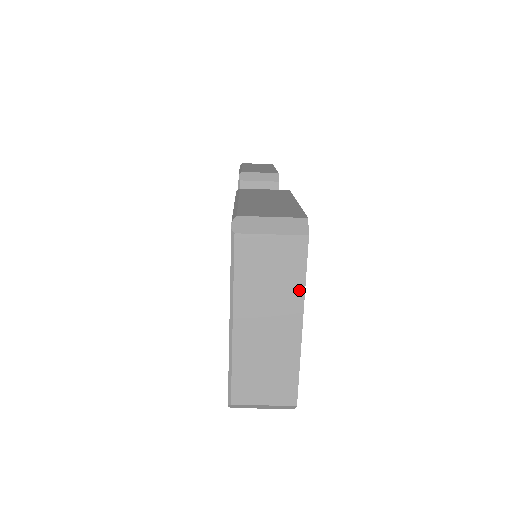
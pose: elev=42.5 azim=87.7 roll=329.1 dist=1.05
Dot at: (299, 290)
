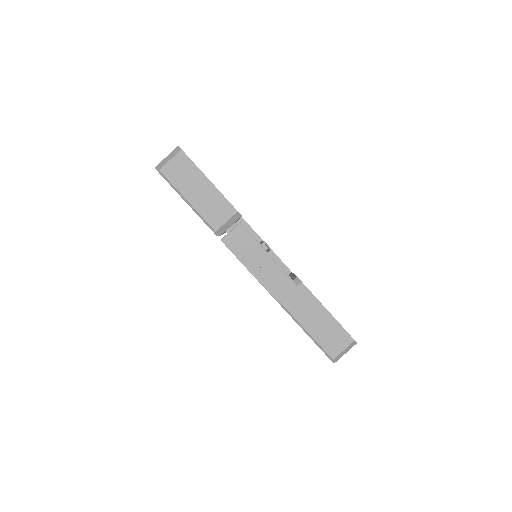
Dot at: occluded
